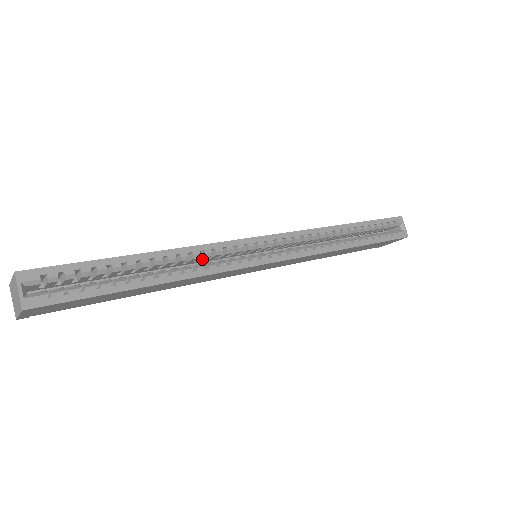
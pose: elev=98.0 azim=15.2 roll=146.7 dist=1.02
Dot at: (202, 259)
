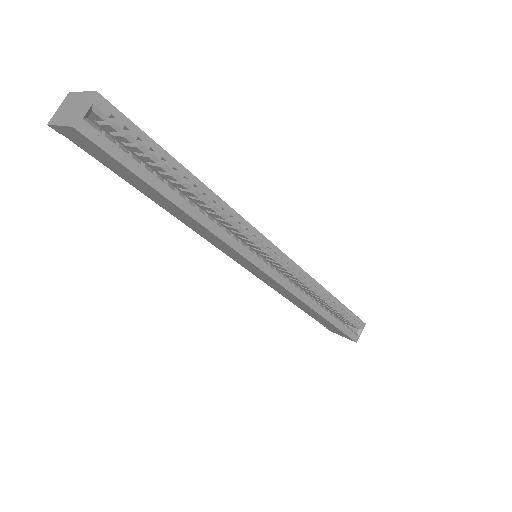
Dot at: (224, 221)
